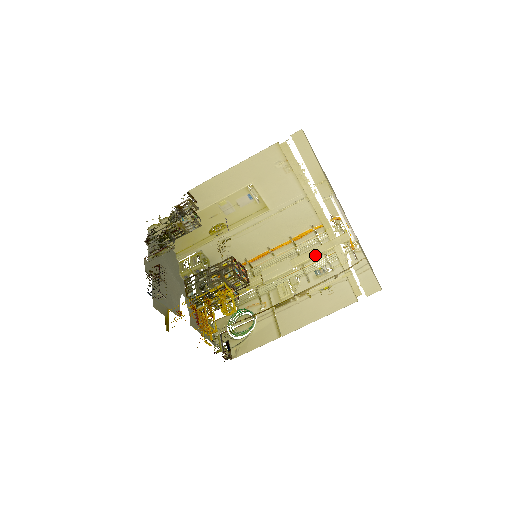
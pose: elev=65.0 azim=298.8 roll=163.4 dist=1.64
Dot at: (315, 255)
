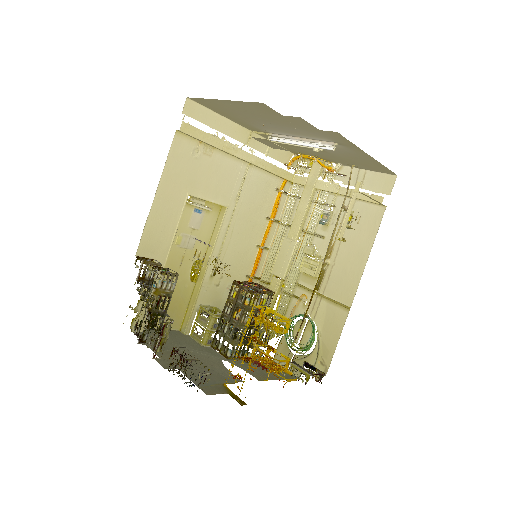
Dot at: (305, 210)
